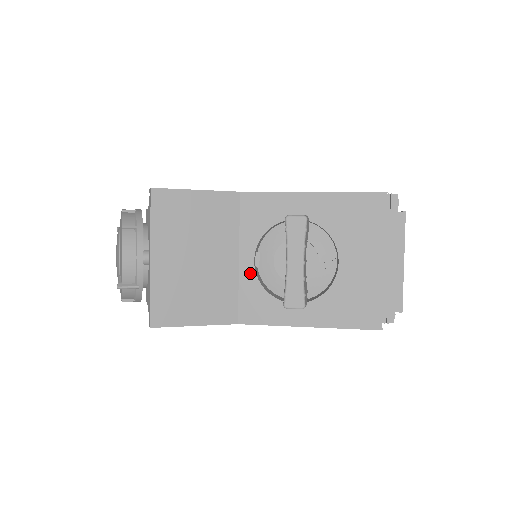
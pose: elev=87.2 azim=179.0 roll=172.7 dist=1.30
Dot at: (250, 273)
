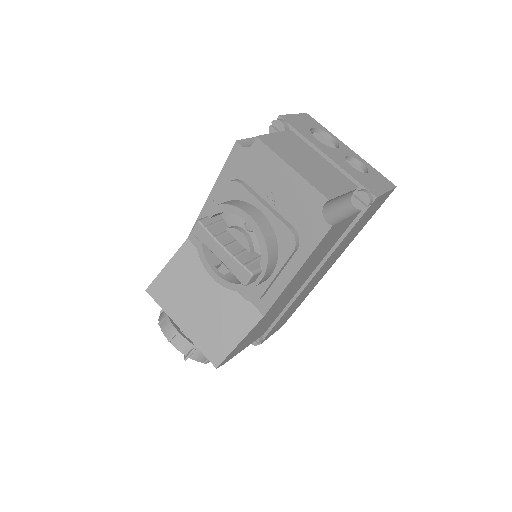
Dot at: (221, 283)
